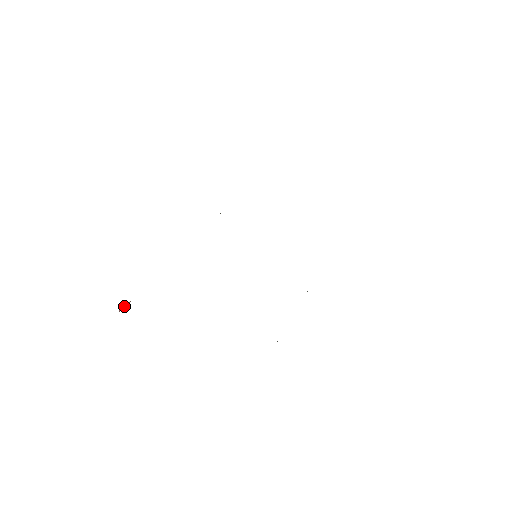
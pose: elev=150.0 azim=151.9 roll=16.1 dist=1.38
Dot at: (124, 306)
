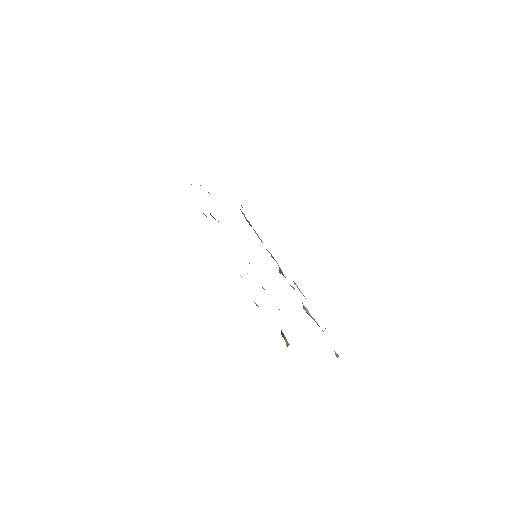
Dot at: occluded
